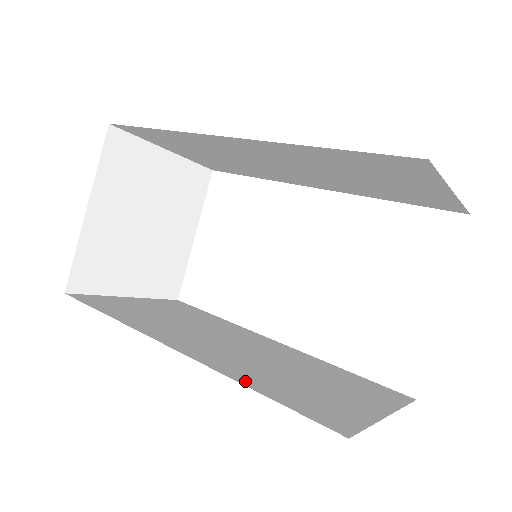
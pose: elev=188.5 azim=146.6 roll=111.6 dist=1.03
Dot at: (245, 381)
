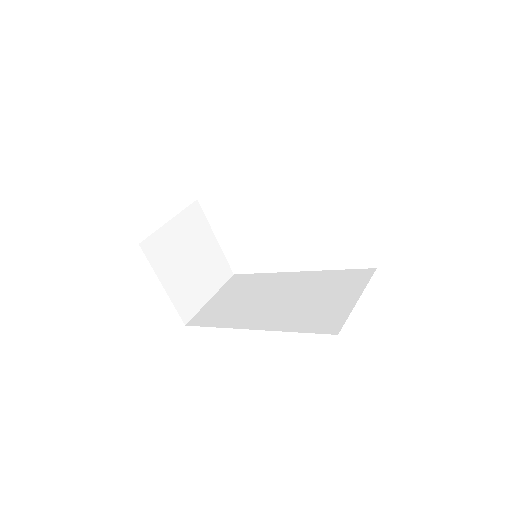
Dot at: (289, 328)
